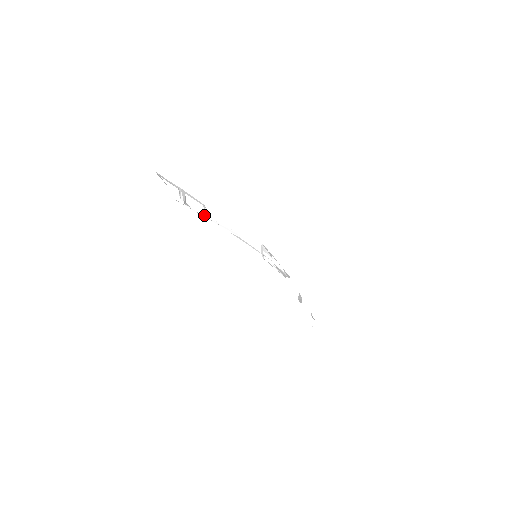
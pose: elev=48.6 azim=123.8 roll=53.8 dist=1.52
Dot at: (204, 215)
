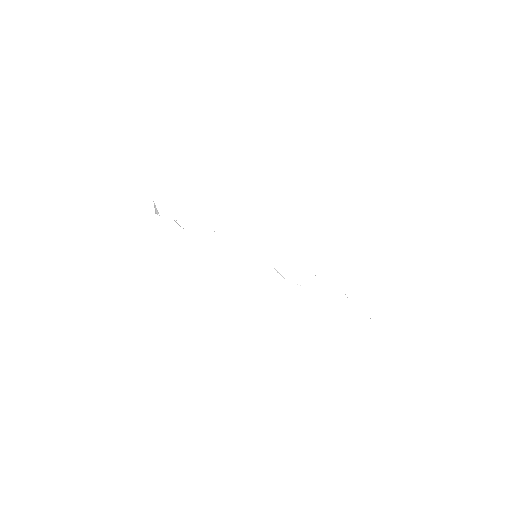
Dot at: (192, 225)
